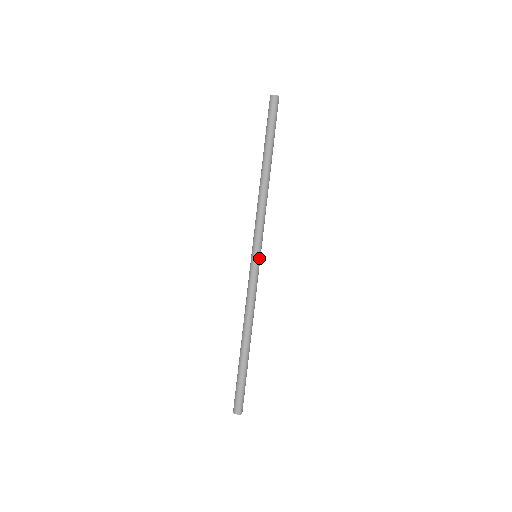
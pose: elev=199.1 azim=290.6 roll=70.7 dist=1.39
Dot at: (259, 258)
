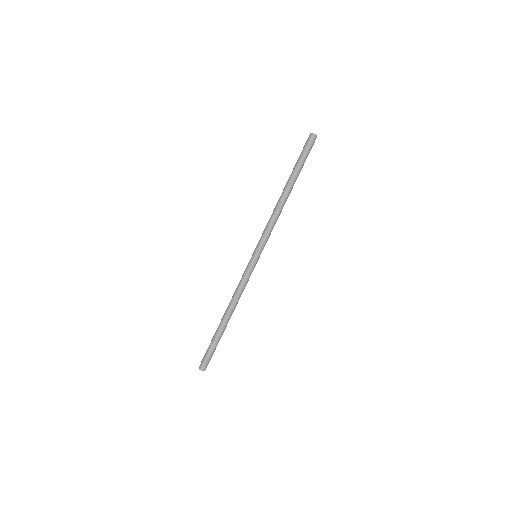
Dot at: (258, 258)
